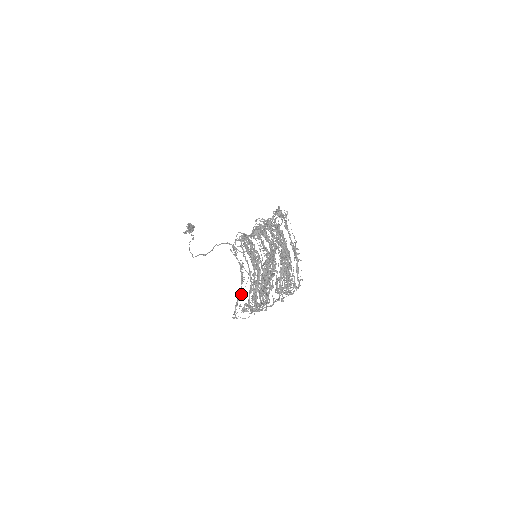
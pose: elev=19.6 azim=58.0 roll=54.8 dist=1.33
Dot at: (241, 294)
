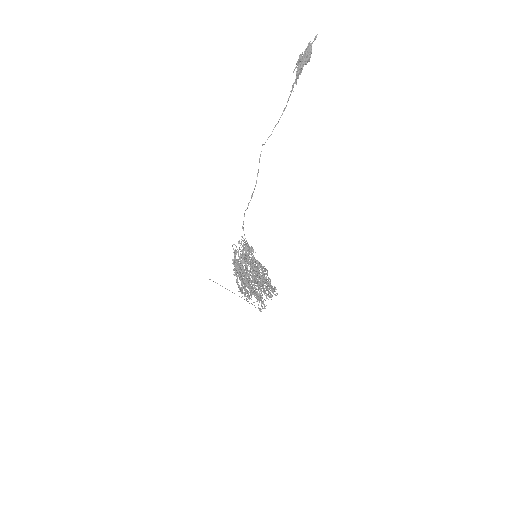
Dot at: occluded
